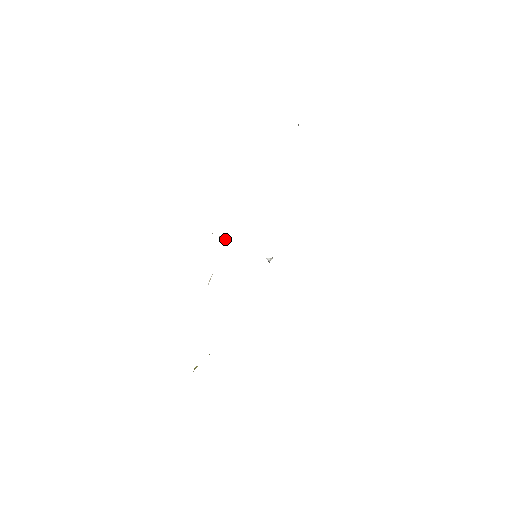
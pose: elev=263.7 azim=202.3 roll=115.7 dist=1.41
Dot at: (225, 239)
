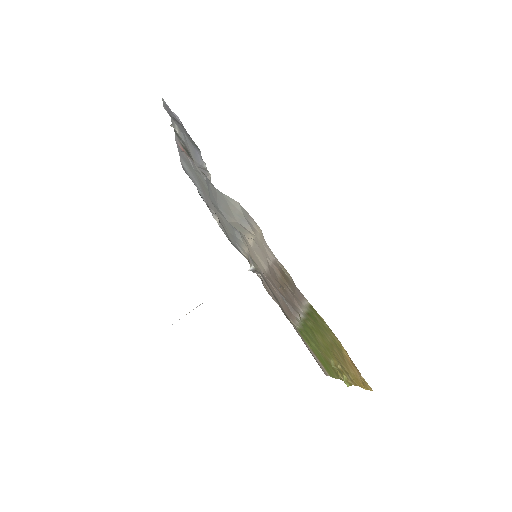
Dot at: occluded
